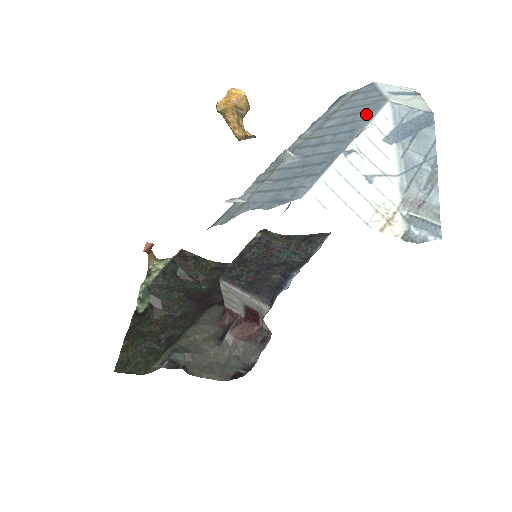
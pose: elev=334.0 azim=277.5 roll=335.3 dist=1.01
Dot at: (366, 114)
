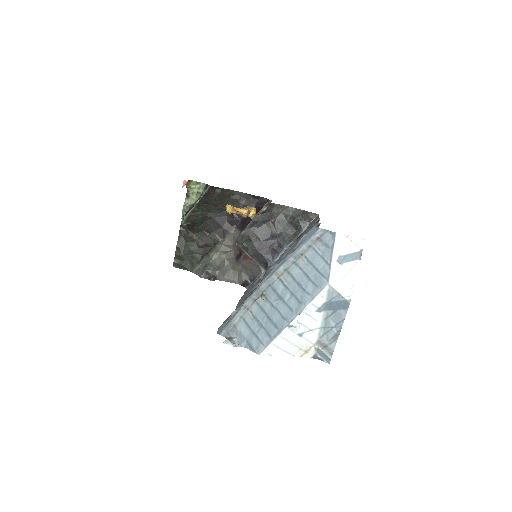
Dot at: (313, 288)
